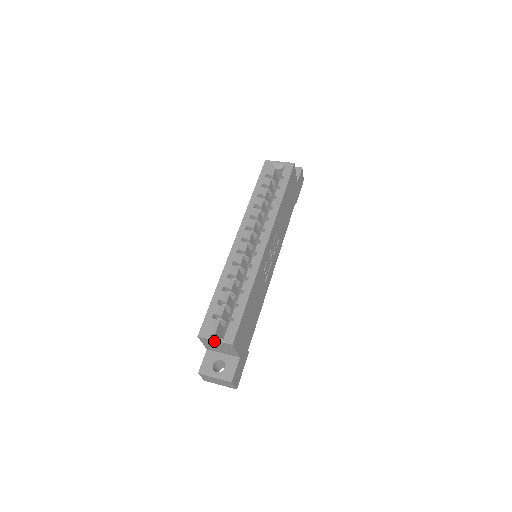
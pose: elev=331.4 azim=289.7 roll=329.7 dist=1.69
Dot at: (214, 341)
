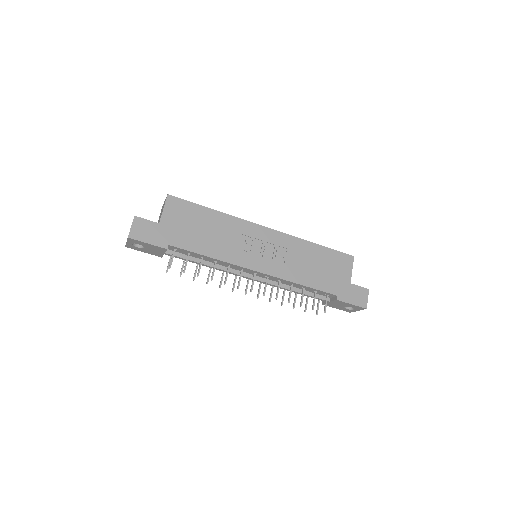
Dot at: occluded
